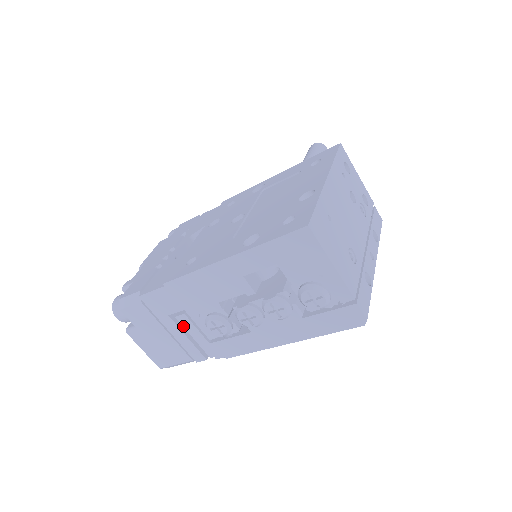
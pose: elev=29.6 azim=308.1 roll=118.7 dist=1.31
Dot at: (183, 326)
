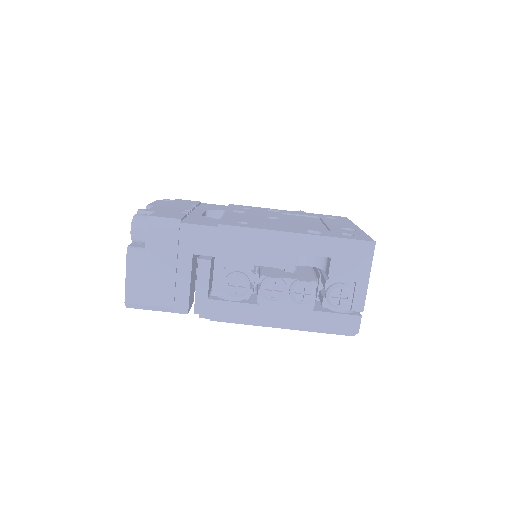
Dot at: (197, 271)
